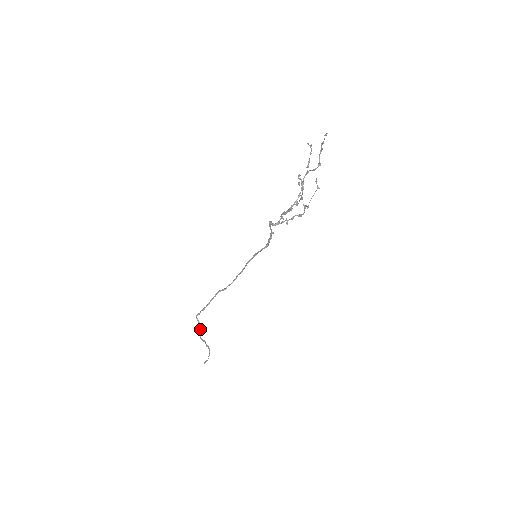
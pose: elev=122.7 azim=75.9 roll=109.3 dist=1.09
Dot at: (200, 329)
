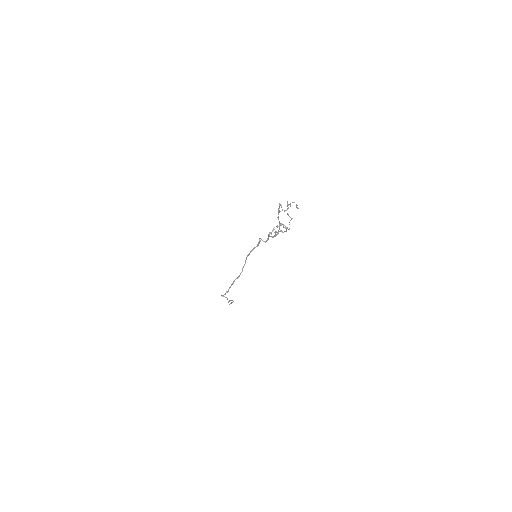
Dot at: (227, 299)
